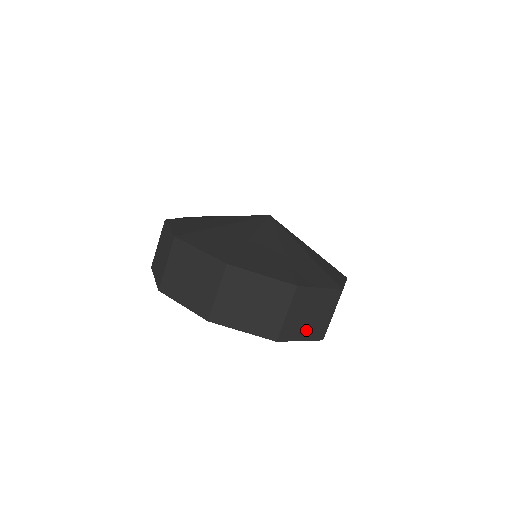
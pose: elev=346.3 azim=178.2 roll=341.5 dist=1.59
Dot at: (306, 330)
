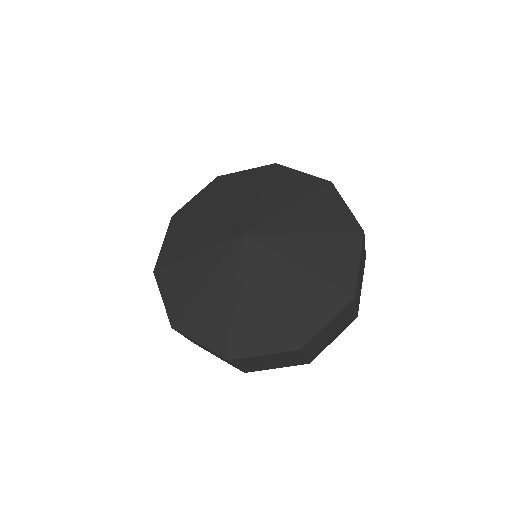
Dot at: (276, 365)
